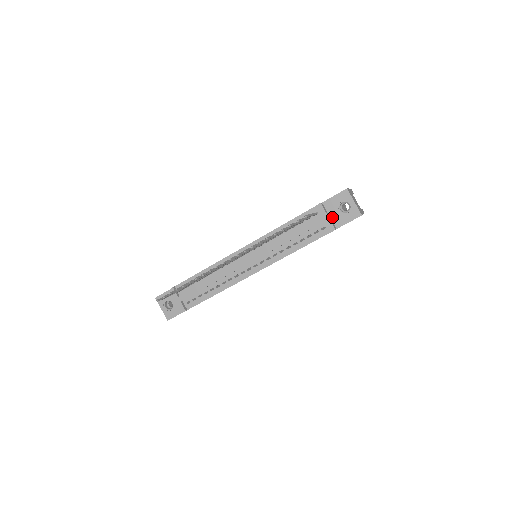
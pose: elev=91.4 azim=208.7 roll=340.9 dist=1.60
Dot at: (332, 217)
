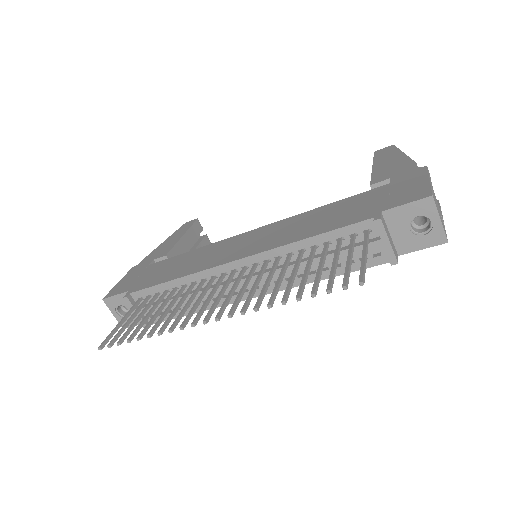
Dot at: (394, 237)
